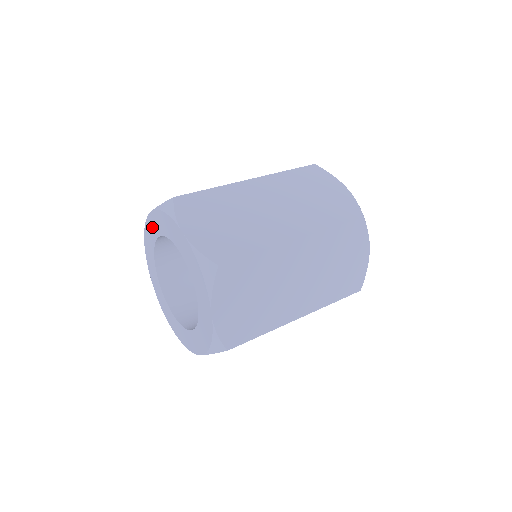
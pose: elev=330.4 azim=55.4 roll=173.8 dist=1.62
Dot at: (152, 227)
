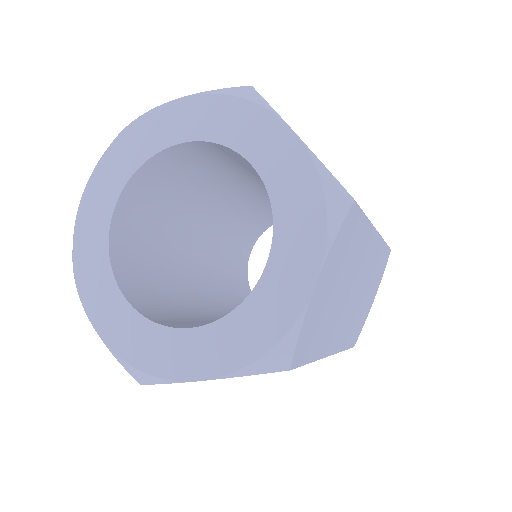
Dot at: (161, 127)
